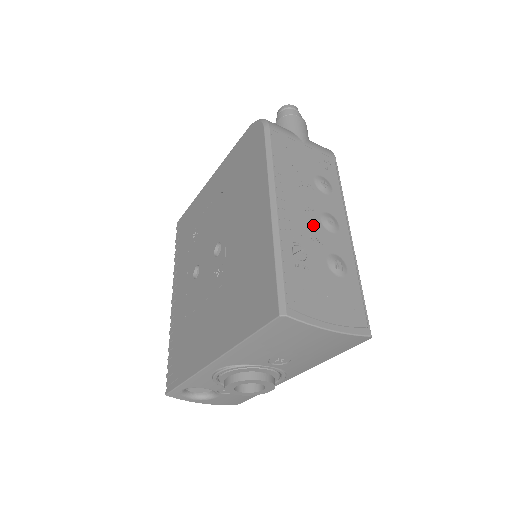
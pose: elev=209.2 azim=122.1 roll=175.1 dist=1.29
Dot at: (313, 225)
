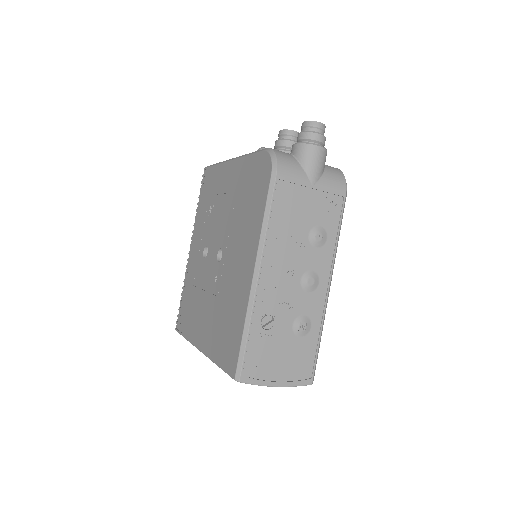
Dot at: (291, 289)
